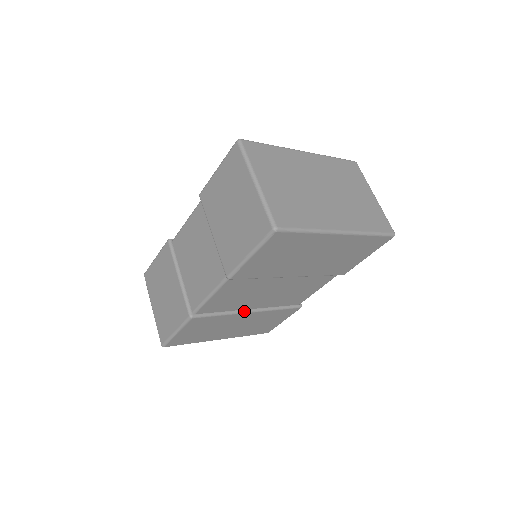
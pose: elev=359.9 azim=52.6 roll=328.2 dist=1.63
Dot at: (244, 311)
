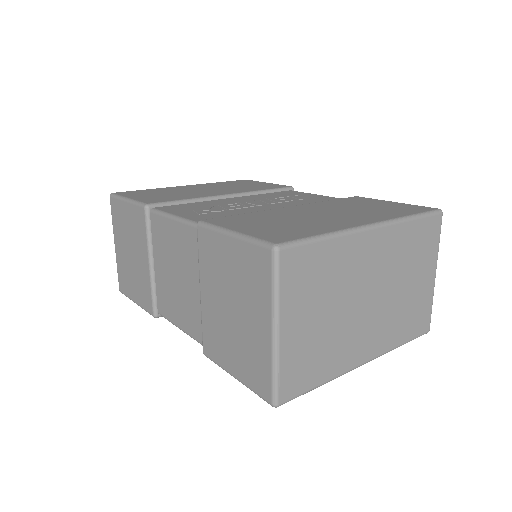
Dot at: occluded
